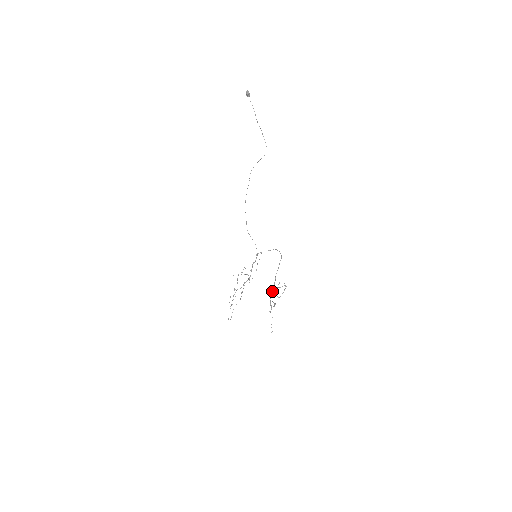
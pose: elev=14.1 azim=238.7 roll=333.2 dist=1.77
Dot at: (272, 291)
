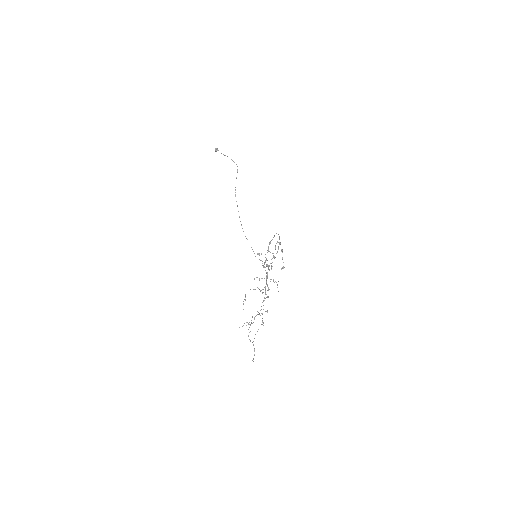
Dot at: (265, 257)
